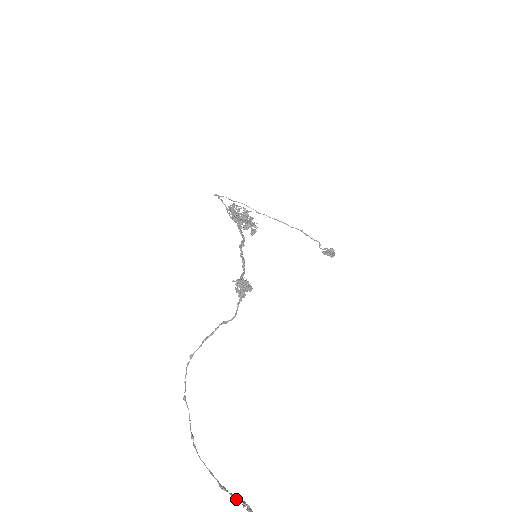
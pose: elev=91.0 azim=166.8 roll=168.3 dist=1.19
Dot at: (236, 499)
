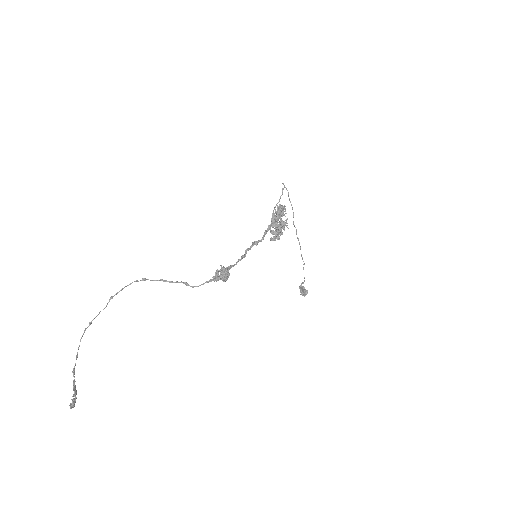
Dot at: (74, 387)
